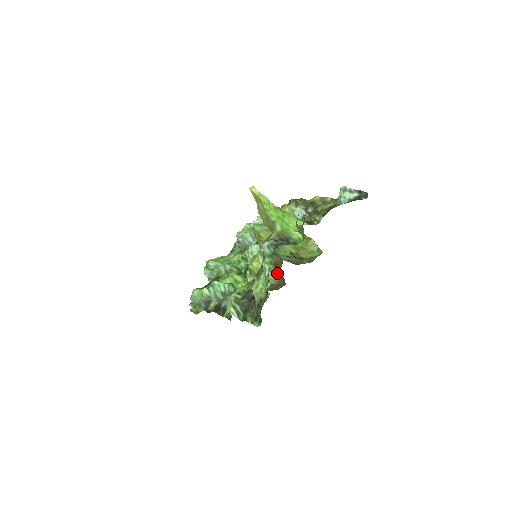
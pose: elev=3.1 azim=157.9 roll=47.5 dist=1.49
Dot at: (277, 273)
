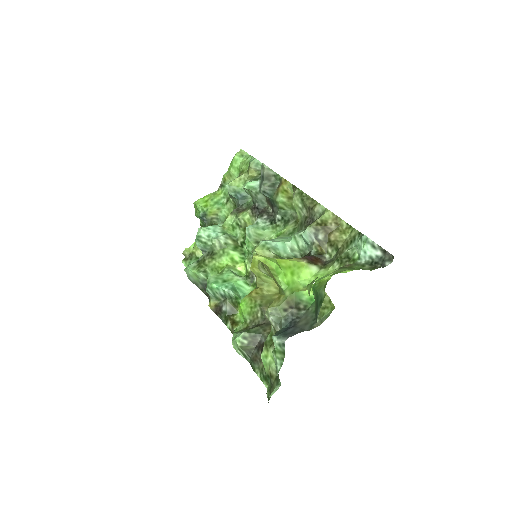
Dot at: occluded
